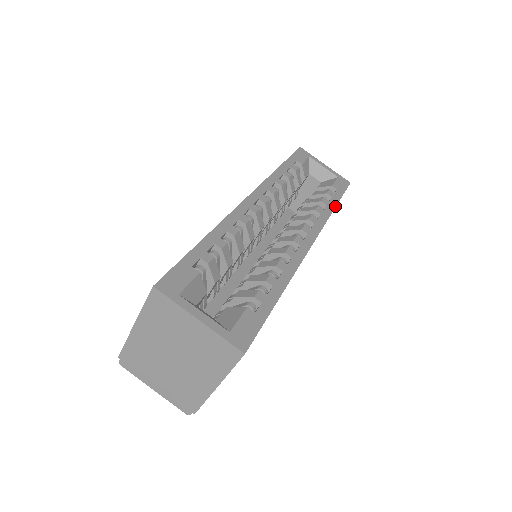
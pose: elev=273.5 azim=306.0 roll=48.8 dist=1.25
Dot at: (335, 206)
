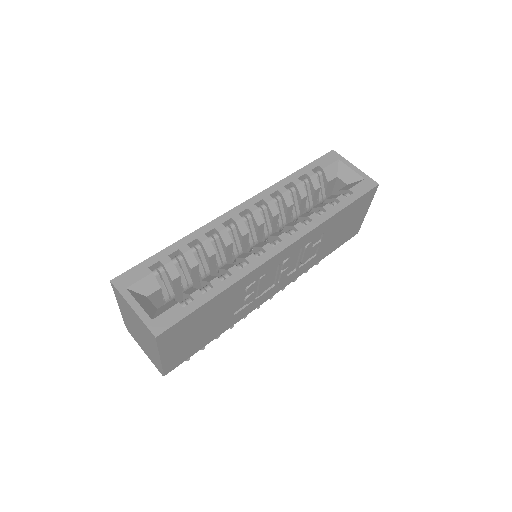
Dot at: (338, 211)
